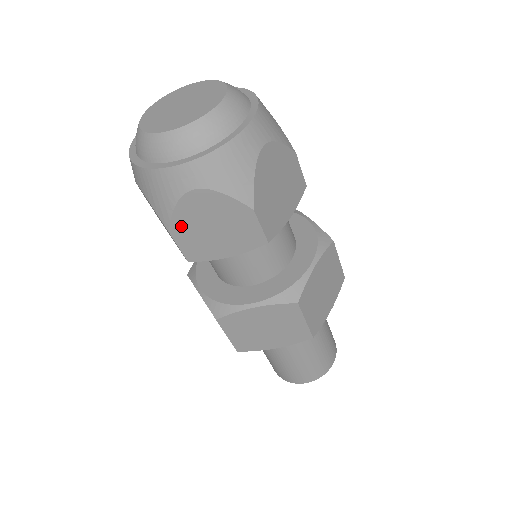
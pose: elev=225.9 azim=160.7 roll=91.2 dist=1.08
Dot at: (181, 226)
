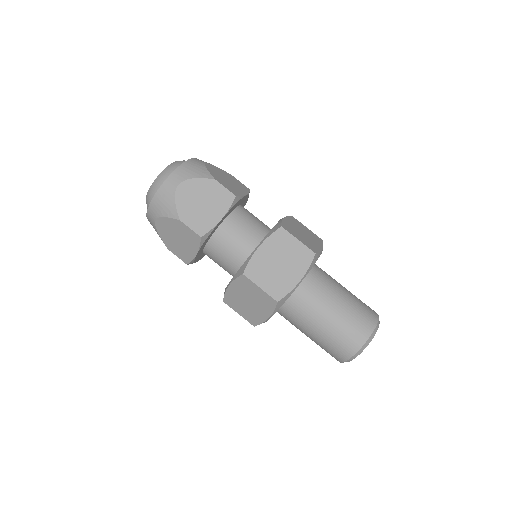
Dot at: (184, 212)
